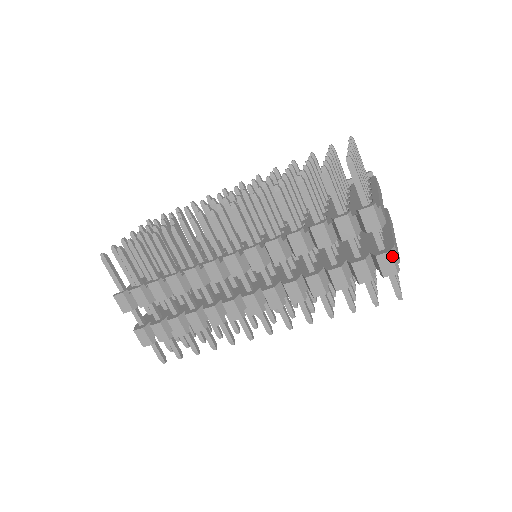
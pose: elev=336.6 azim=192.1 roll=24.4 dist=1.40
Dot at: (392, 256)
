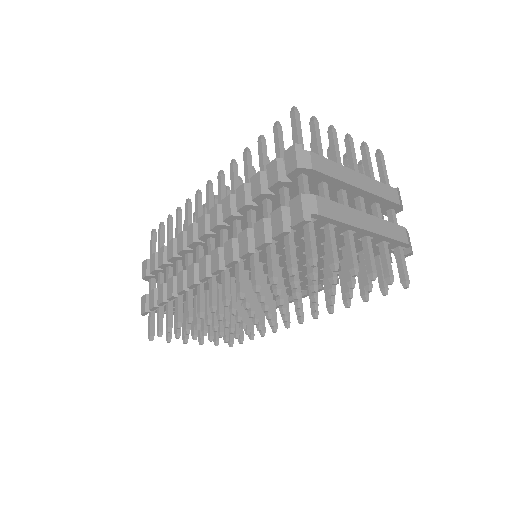
Dot at: (302, 200)
